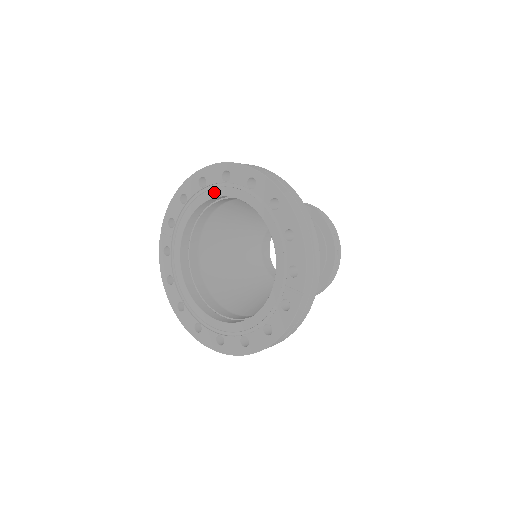
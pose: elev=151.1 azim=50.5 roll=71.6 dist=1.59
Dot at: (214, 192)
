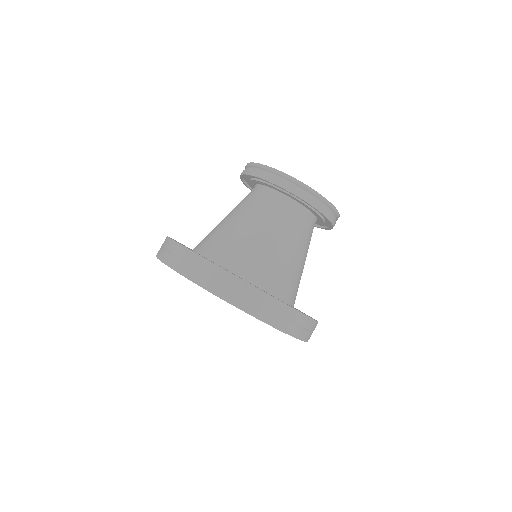
Dot at: occluded
